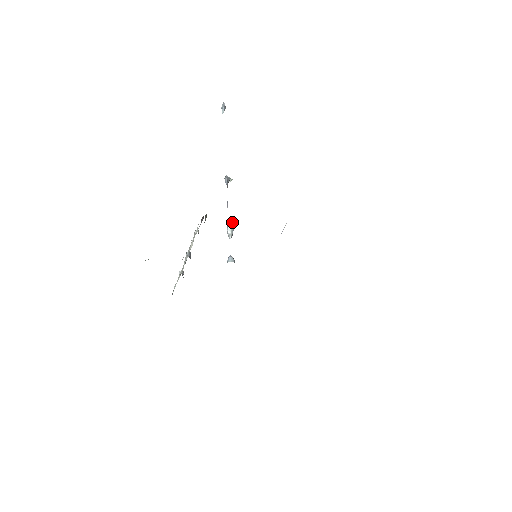
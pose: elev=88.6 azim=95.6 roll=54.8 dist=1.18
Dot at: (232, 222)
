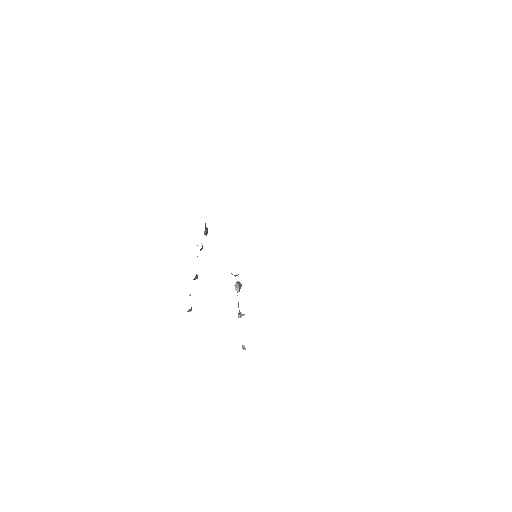
Dot at: occluded
